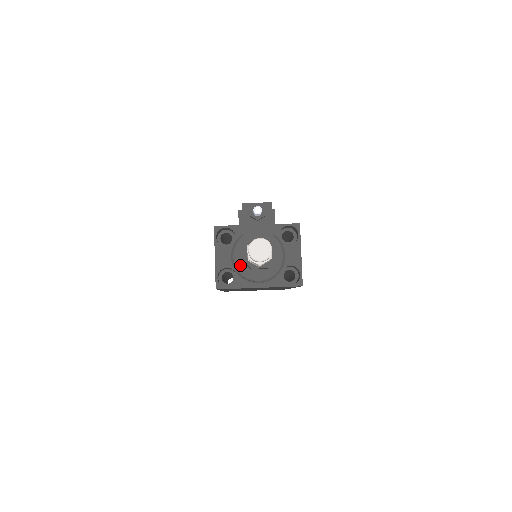
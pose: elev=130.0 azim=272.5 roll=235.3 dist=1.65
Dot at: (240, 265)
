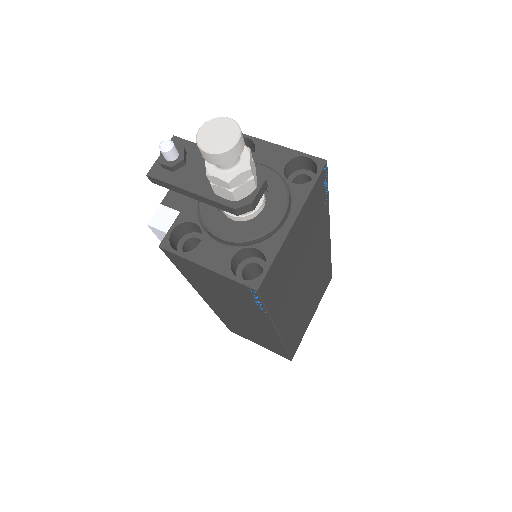
Dot at: (240, 232)
